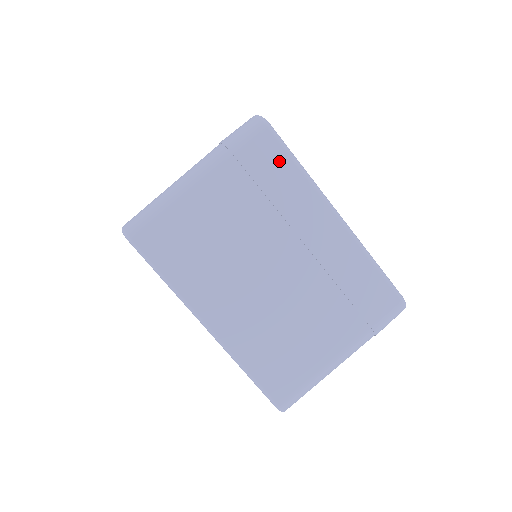
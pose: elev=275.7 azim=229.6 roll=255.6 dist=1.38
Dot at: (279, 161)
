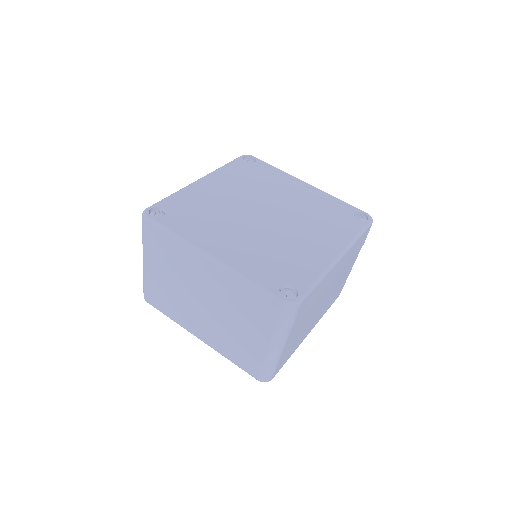
Dot at: (163, 238)
